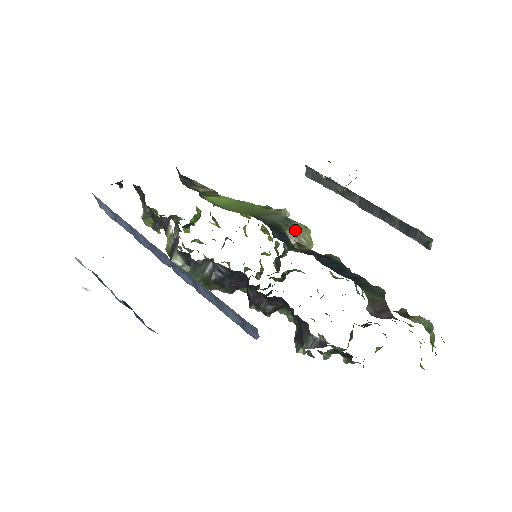
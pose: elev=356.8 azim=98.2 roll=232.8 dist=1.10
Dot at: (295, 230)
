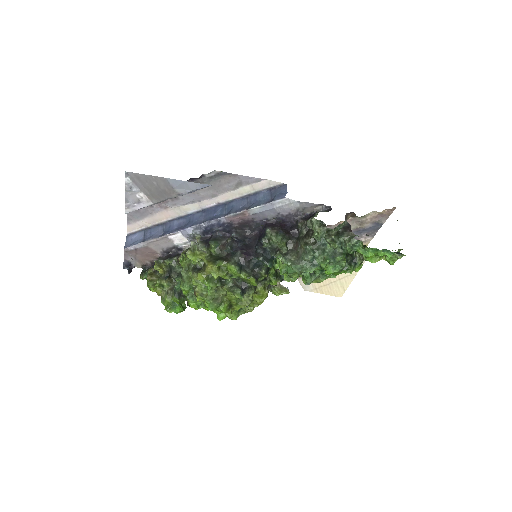
Dot at: occluded
